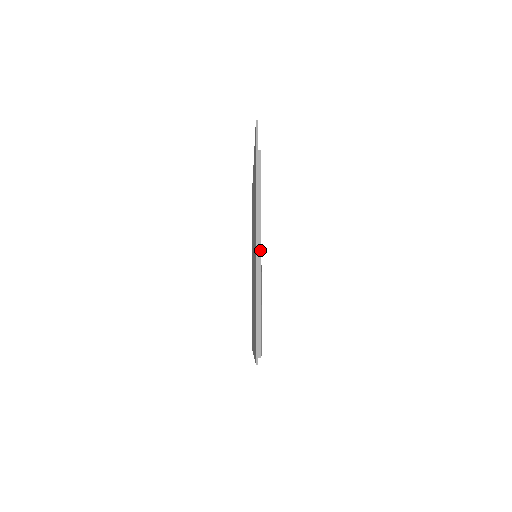
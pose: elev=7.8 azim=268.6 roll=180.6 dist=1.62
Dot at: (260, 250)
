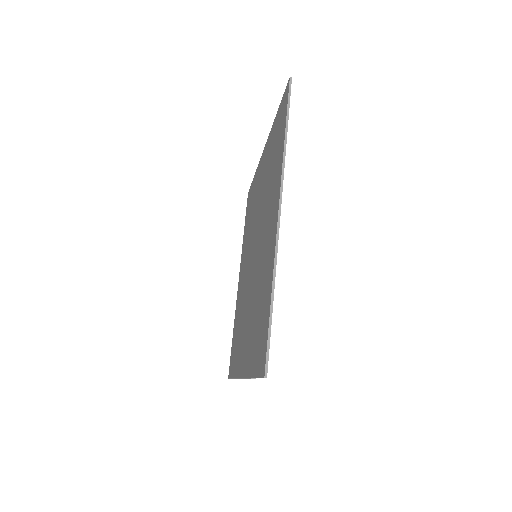
Dot at: occluded
